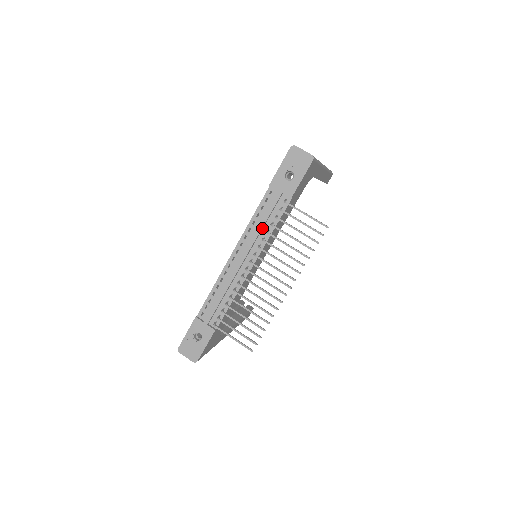
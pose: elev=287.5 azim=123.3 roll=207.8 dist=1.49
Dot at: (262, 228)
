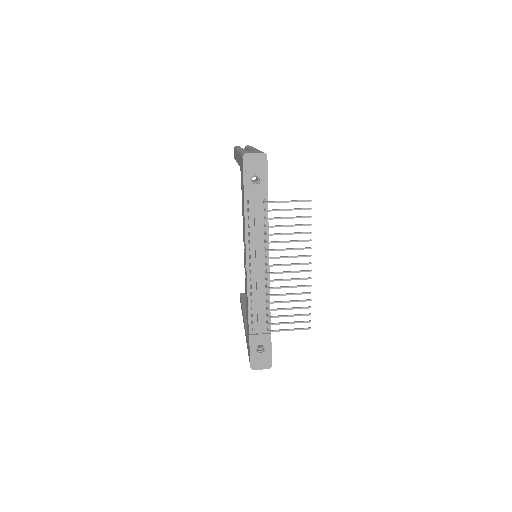
Dot at: (259, 234)
